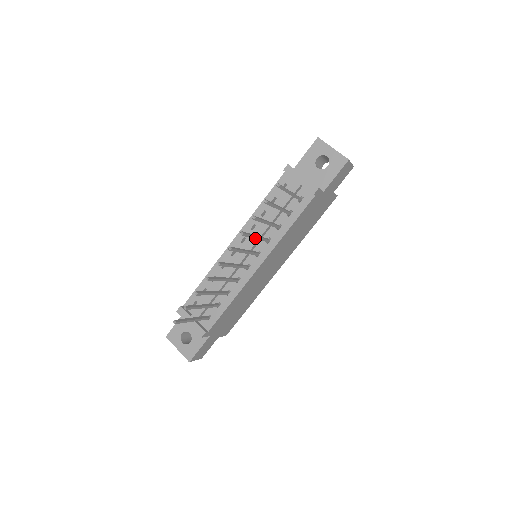
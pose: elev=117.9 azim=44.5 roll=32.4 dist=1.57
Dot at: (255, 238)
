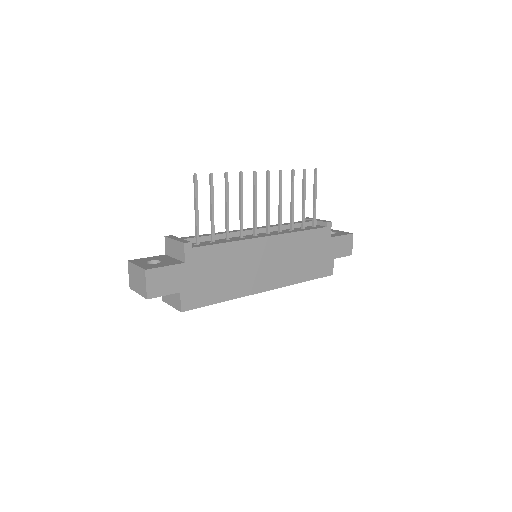
Dot at: (280, 199)
